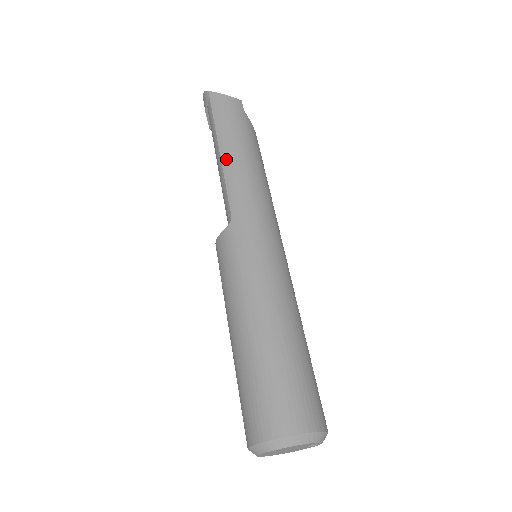
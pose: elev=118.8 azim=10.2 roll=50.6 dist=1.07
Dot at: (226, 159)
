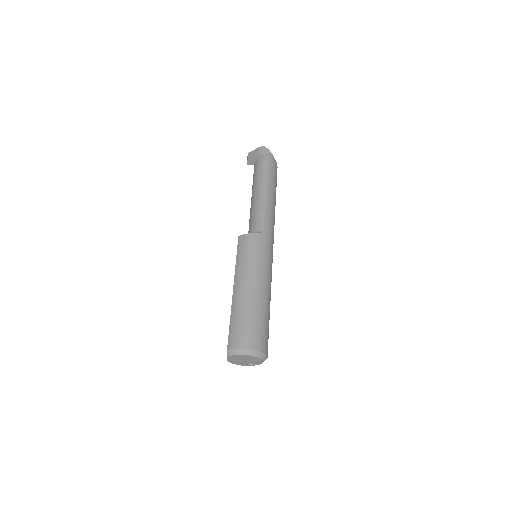
Dot at: (269, 197)
